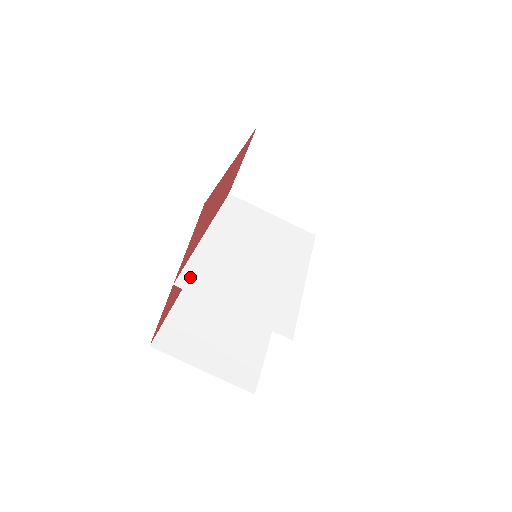
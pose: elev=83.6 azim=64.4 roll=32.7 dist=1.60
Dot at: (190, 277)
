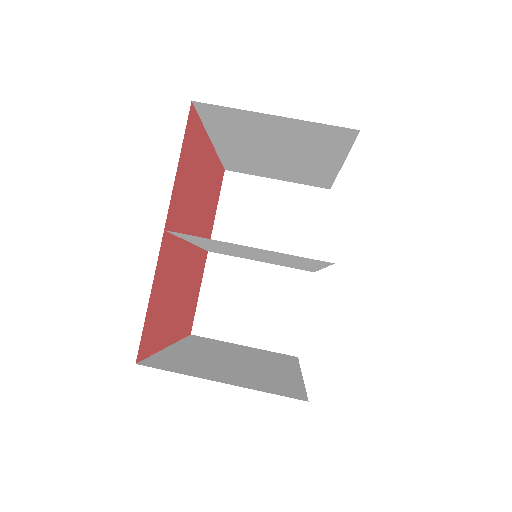
Dot at: occluded
